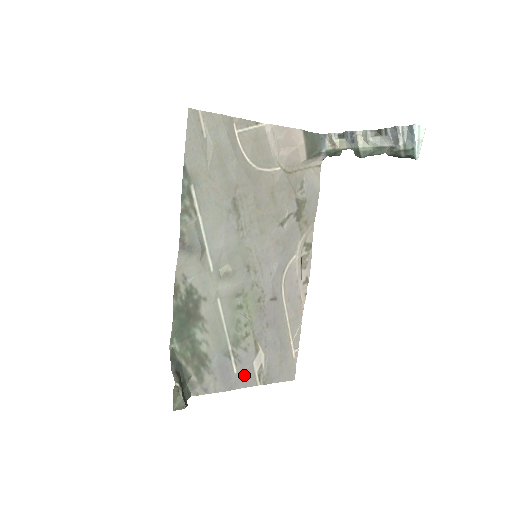
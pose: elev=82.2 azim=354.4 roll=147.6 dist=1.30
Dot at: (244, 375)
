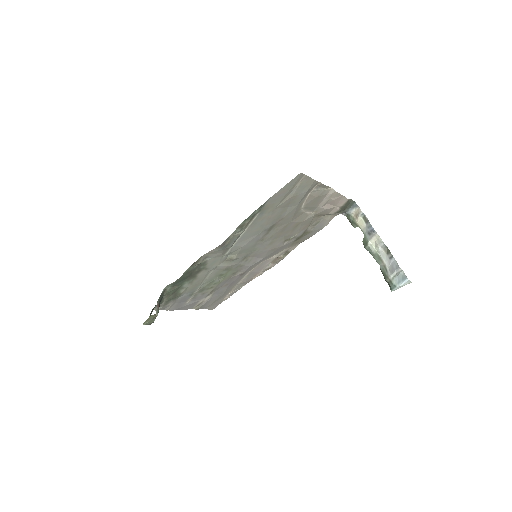
Dot at: (191, 304)
